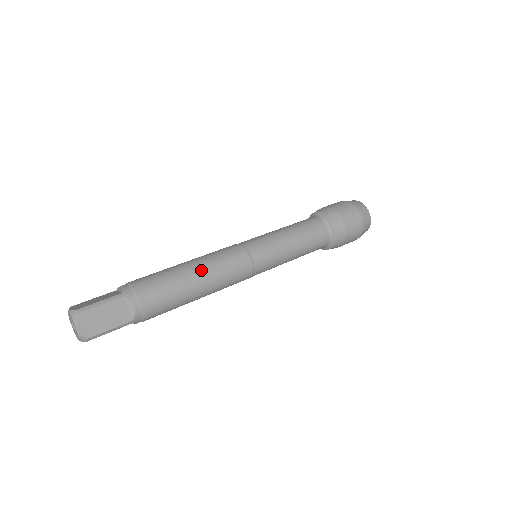
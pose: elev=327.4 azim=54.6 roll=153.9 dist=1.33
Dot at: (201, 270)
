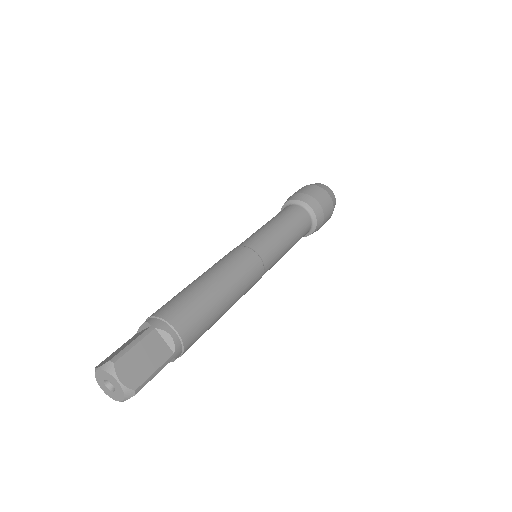
Dot at: (218, 278)
